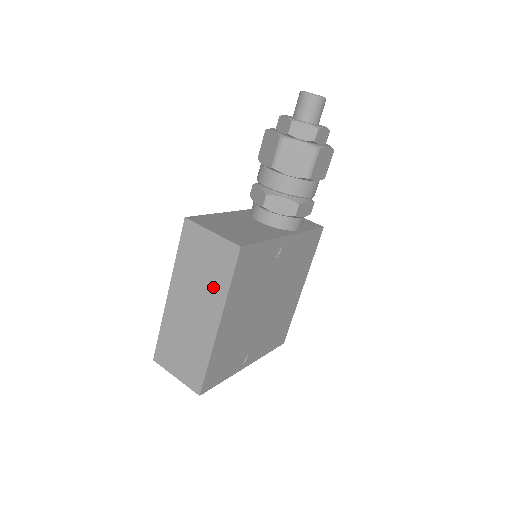
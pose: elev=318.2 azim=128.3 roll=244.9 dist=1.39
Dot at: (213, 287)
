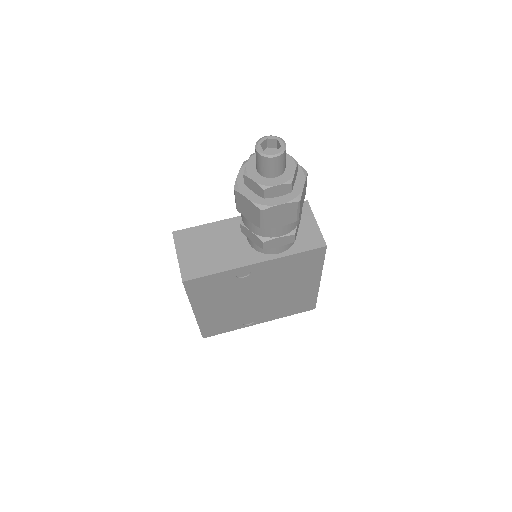
Dot at: occluded
